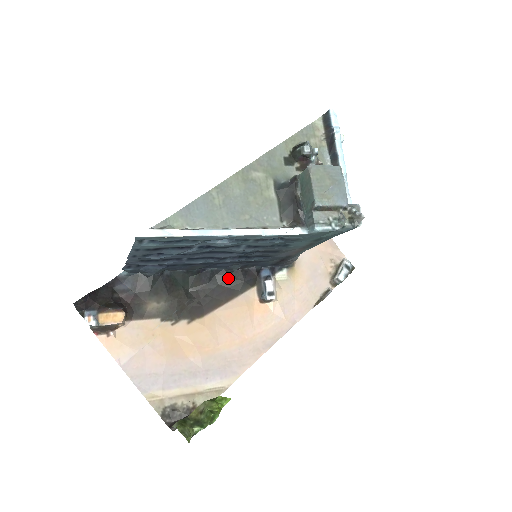
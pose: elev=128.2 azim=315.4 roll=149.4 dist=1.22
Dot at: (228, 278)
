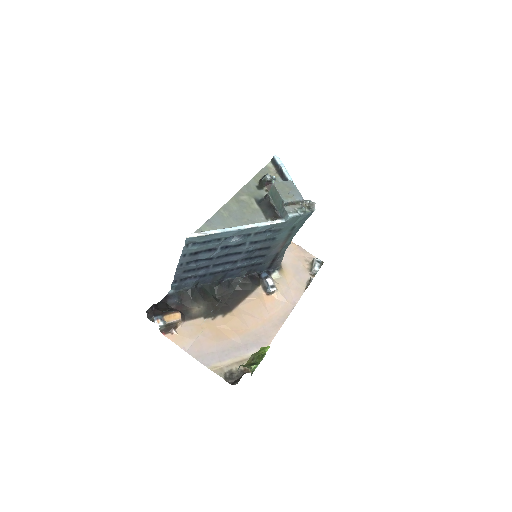
Dot at: (240, 284)
